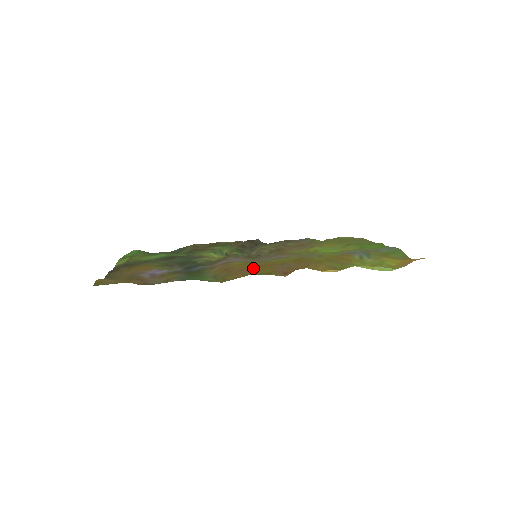
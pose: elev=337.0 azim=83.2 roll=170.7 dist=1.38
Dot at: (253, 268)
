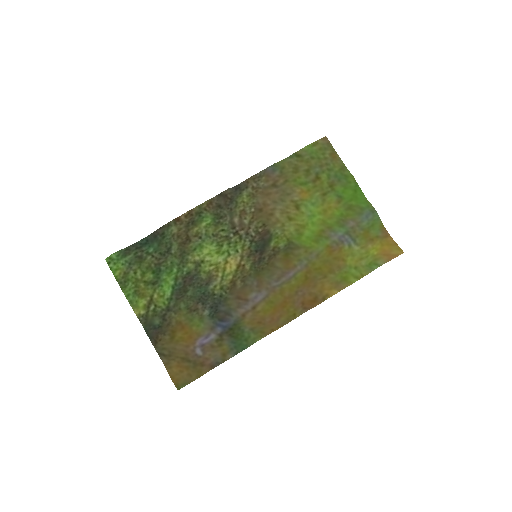
Dot at: (279, 312)
